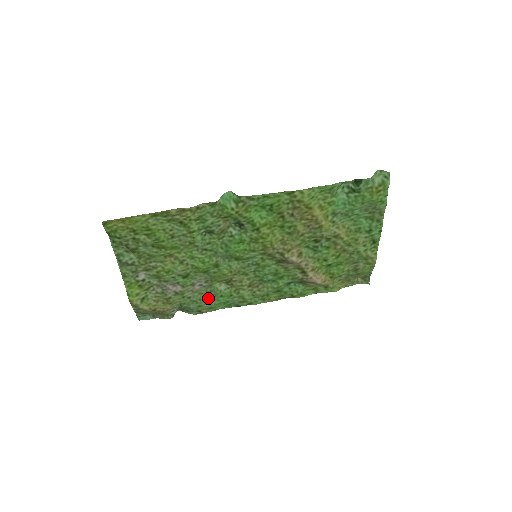
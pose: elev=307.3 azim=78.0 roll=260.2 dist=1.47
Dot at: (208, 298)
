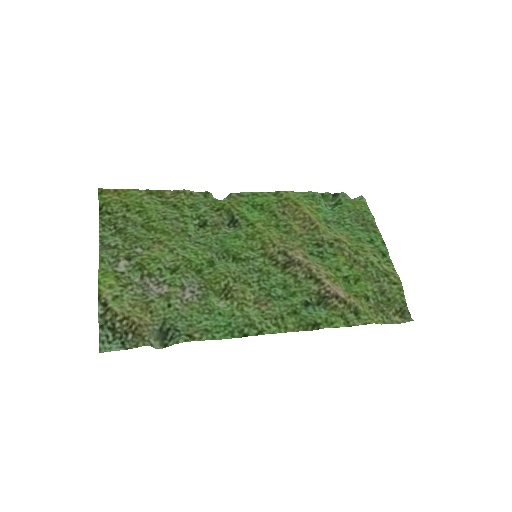
Dot at: (202, 316)
